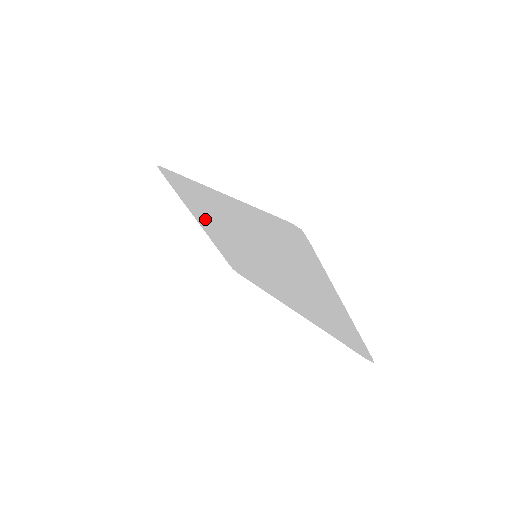
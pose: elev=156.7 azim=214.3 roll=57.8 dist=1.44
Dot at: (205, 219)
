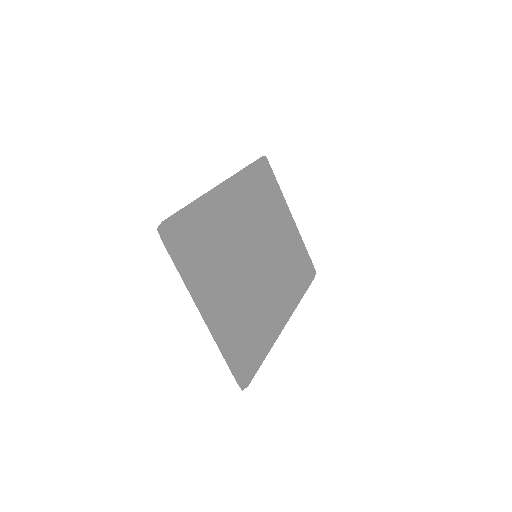
Dot at: (276, 213)
